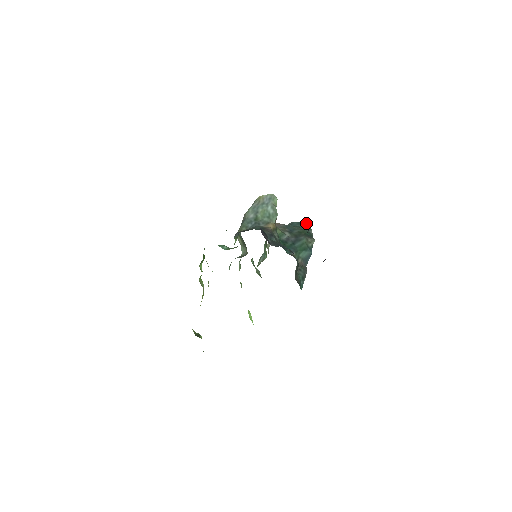
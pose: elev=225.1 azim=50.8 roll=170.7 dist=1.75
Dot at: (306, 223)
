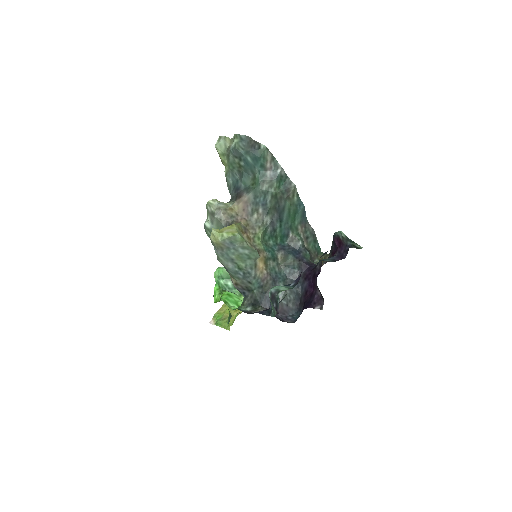
Dot at: (262, 154)
